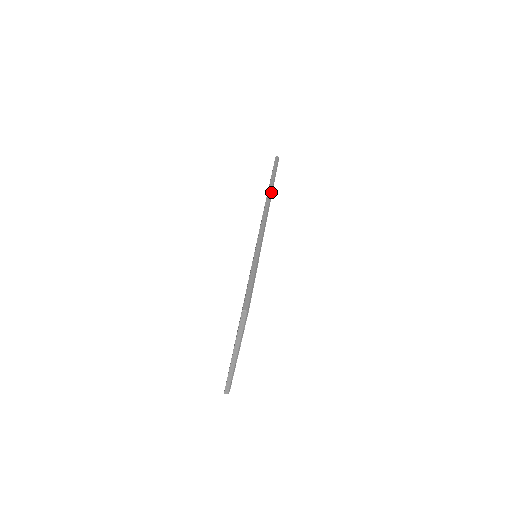
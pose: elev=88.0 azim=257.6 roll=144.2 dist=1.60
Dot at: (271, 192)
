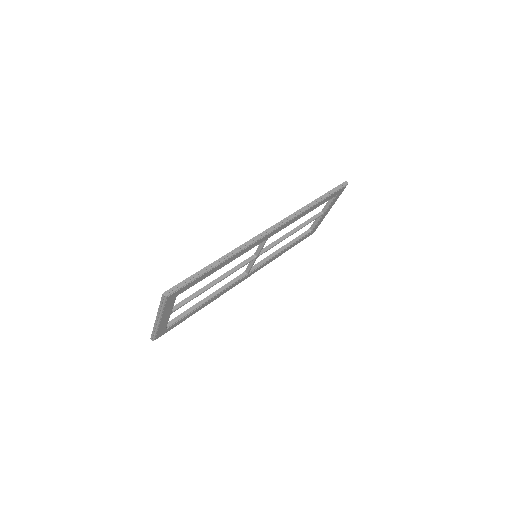
Dot at: (300, 212)
